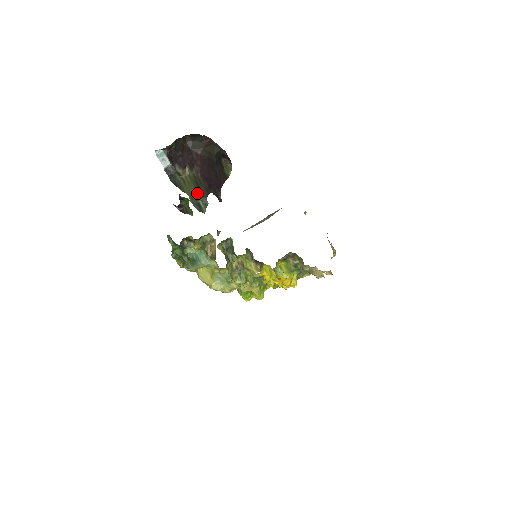
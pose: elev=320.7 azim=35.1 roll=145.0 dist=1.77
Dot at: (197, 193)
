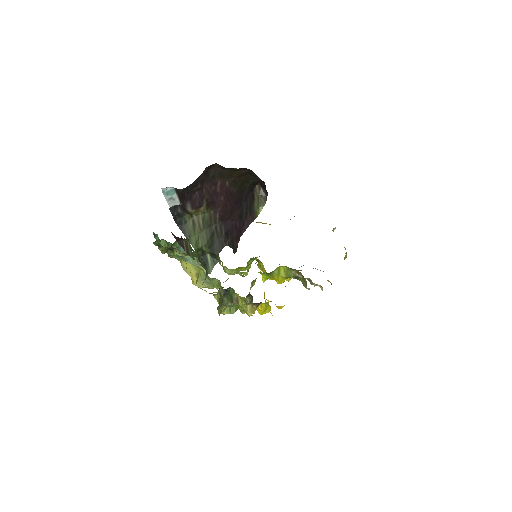
Dot at: (207, 245)
